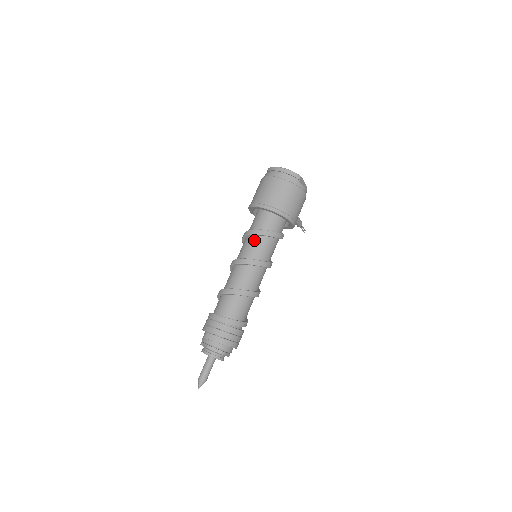
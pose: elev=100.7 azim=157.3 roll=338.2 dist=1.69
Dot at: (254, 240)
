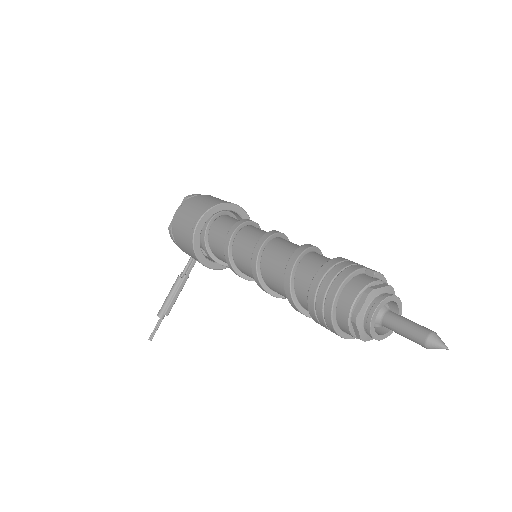
Dot at: occluded
